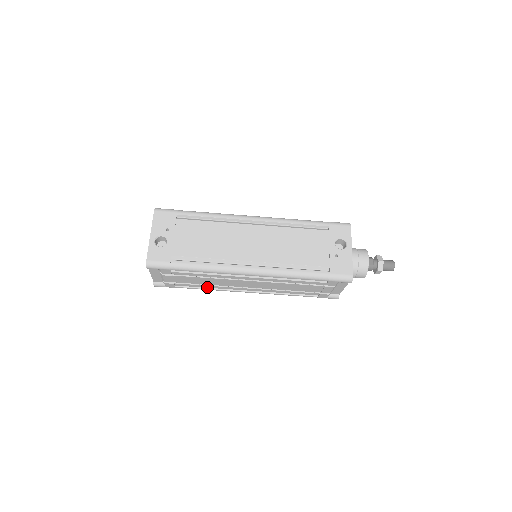
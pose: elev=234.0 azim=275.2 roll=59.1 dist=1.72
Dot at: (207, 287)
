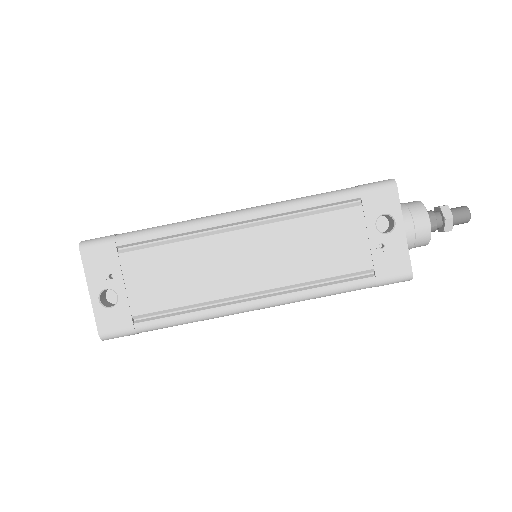
Dot at: occluded
